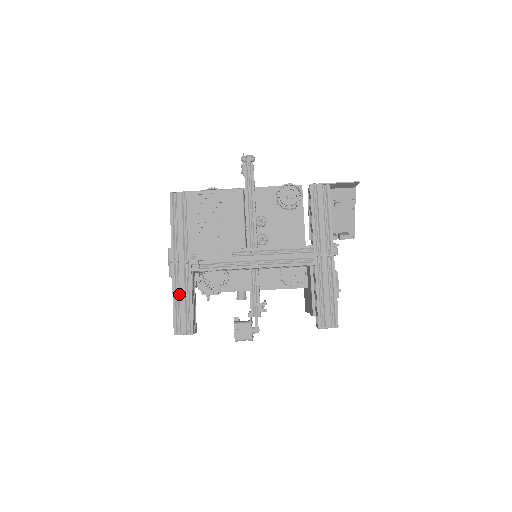
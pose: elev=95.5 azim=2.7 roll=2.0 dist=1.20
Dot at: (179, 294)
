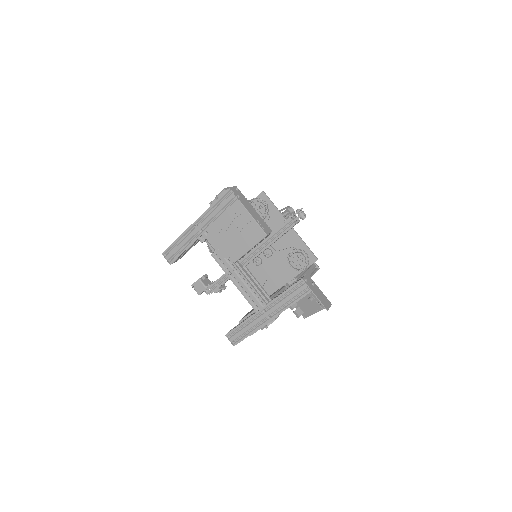
Dot at: (182, 241)
